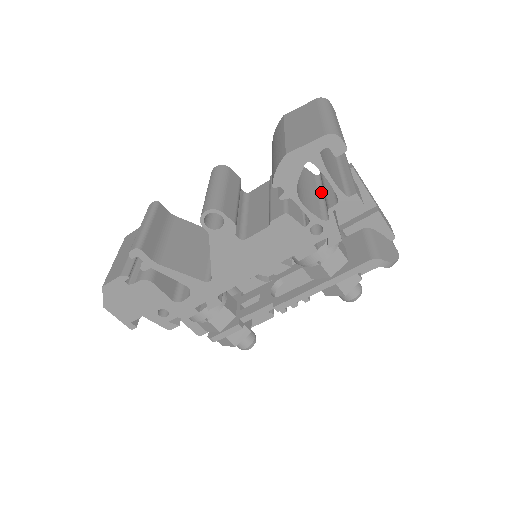
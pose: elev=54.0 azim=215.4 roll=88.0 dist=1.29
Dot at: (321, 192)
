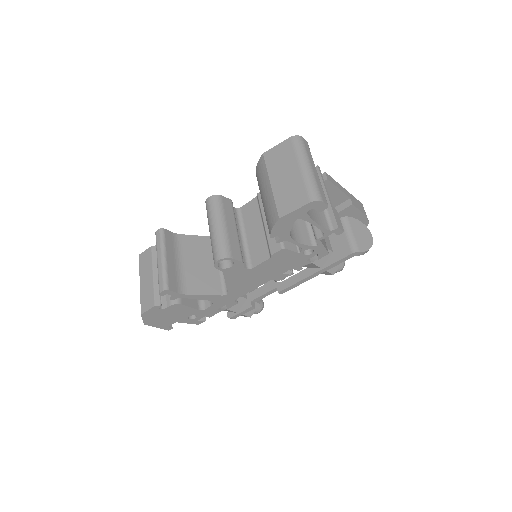
Dot at: occluded
